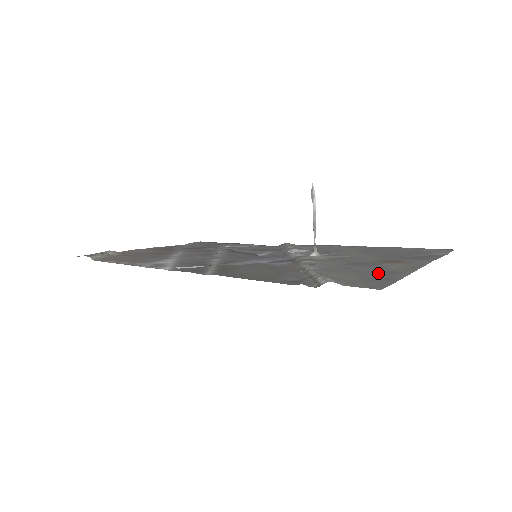
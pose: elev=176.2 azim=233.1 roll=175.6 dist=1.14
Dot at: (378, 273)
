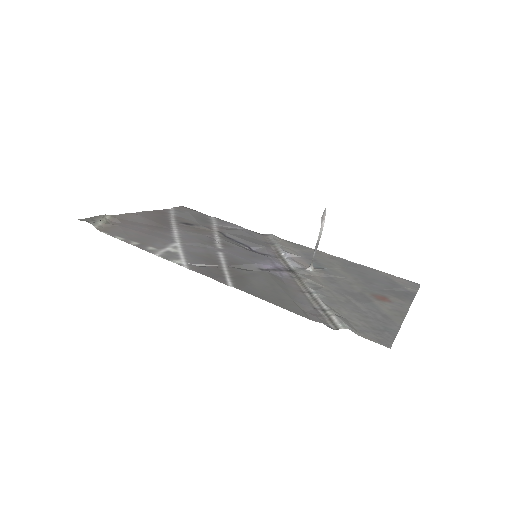
Dot at: (377, 317)
